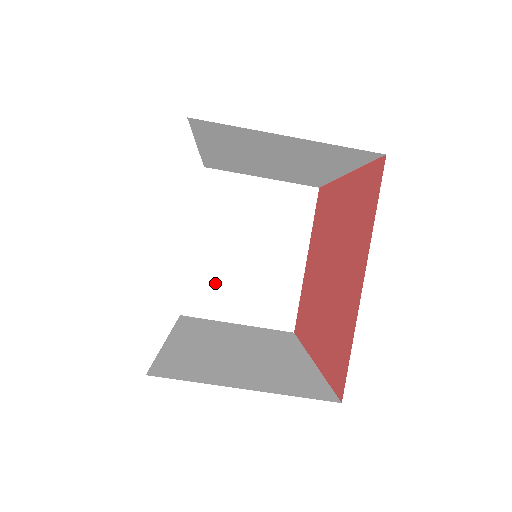
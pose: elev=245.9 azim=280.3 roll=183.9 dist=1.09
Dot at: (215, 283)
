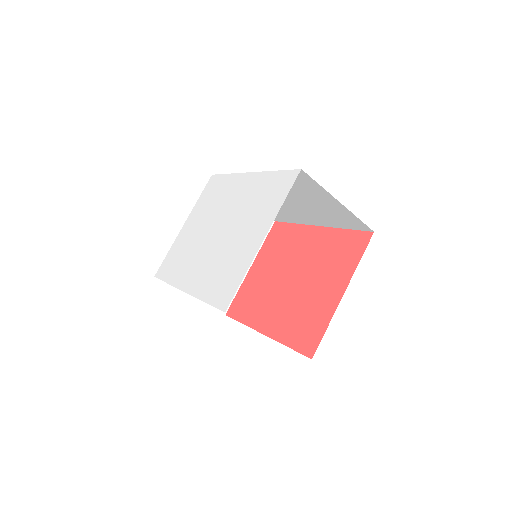
Dot at: occluded
